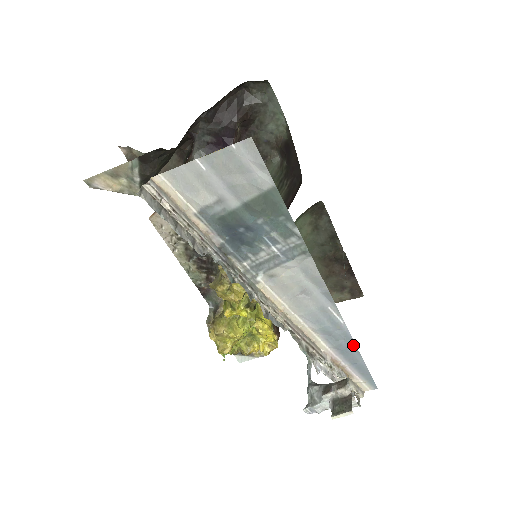
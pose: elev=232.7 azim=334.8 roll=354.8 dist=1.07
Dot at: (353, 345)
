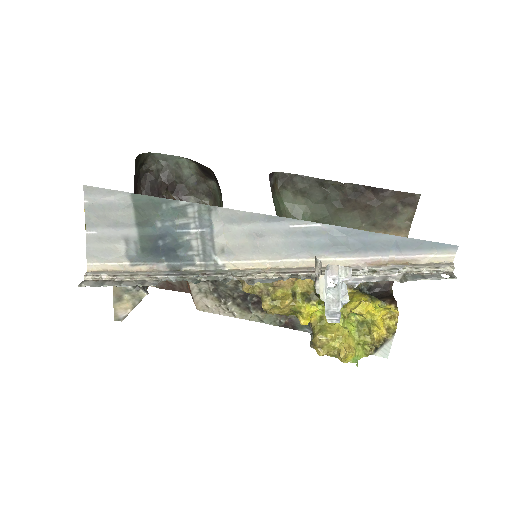
Dot at: (360, 233)
